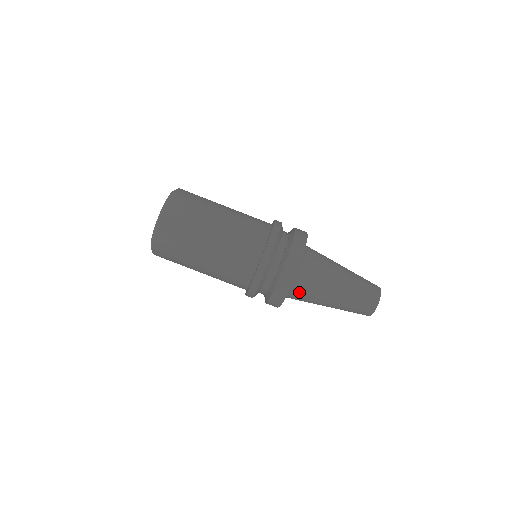
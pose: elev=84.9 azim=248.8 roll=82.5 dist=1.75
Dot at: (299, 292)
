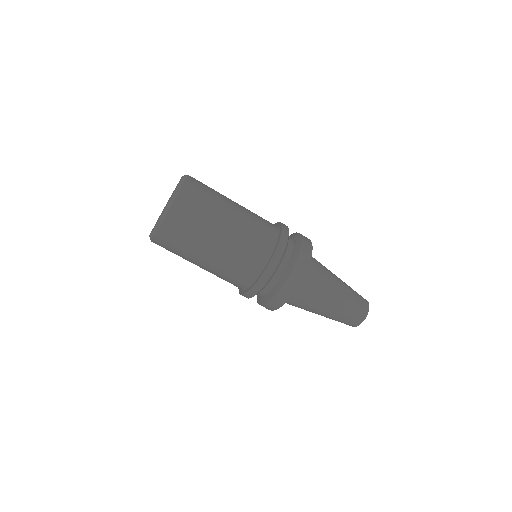
Dot at: occluded
